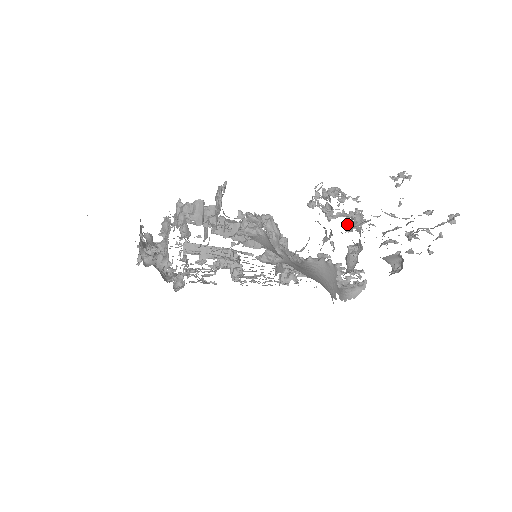
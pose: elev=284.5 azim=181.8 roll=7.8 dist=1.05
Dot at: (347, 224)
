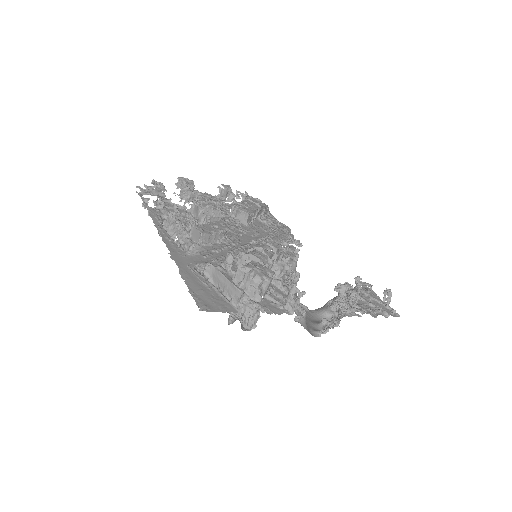
Dot at: (338, 285)
